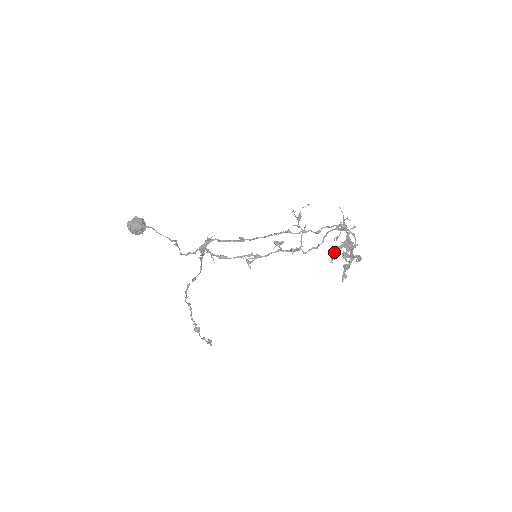
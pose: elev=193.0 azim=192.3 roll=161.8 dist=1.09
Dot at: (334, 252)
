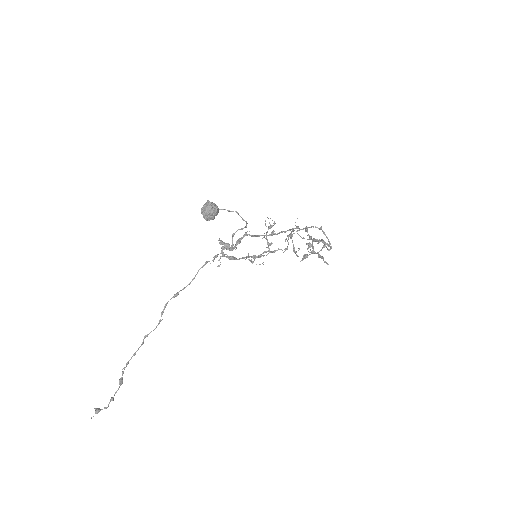
Dot at: (325, 242)
